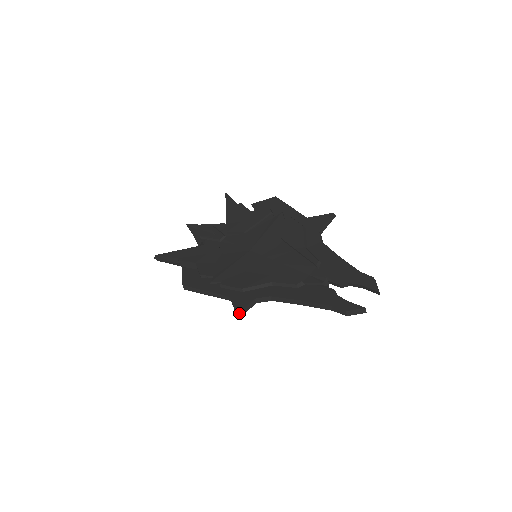
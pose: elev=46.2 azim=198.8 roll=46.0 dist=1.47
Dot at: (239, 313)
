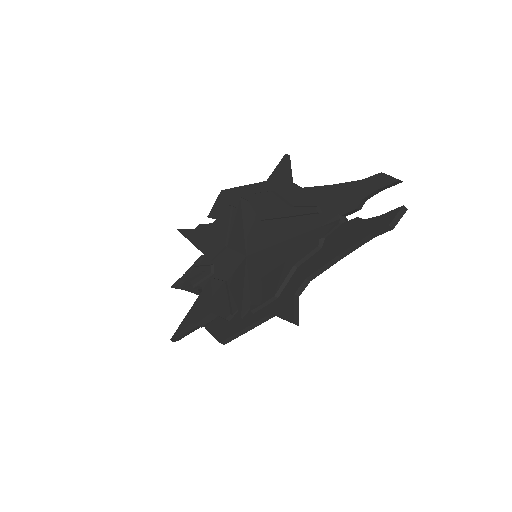
Dot at: (294, 320)
